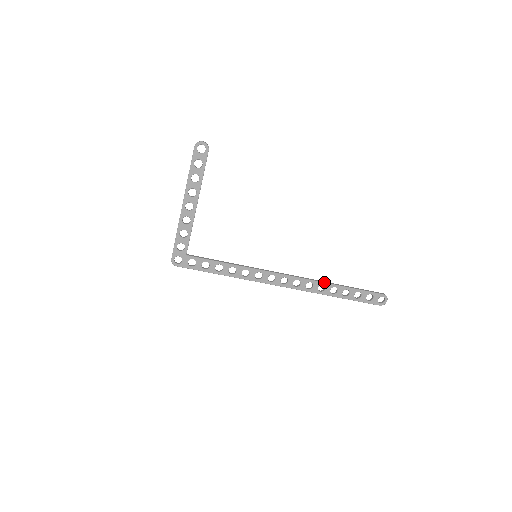
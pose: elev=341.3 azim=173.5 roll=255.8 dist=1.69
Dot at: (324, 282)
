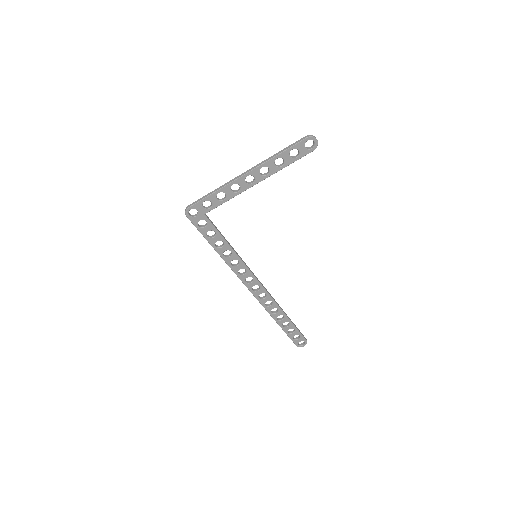
Dot at: (281, 308)
